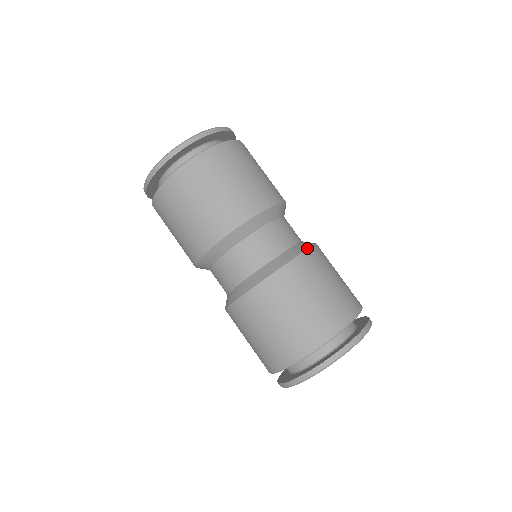
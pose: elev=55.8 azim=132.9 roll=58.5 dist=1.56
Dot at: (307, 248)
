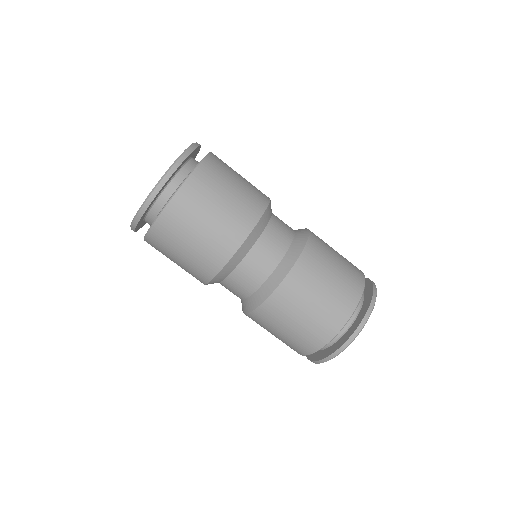
Dot at: (282, 279)
